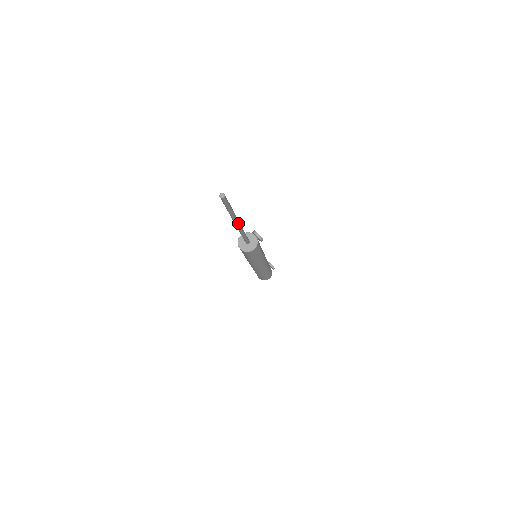
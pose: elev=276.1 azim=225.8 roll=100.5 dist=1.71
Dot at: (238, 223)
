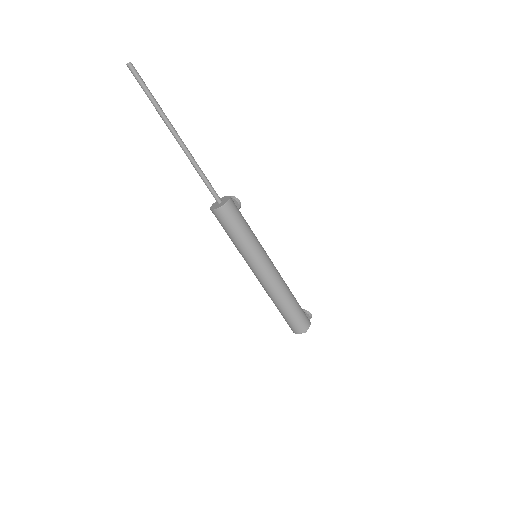
Dot at: (178, 137)
